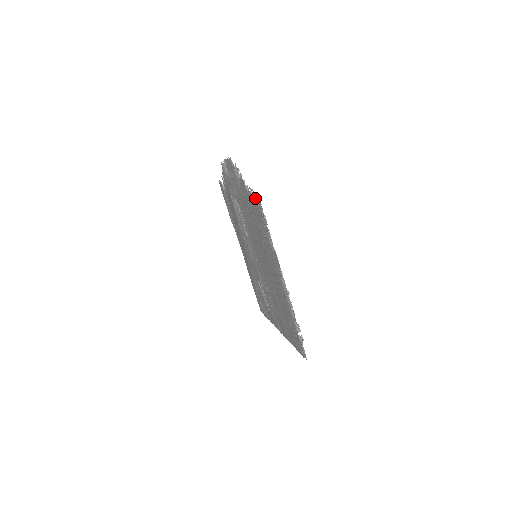
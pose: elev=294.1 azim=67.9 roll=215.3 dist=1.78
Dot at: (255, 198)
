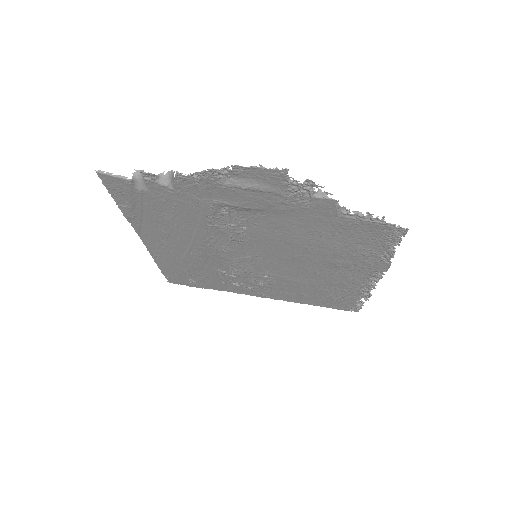
Dot at: (384, 225)
